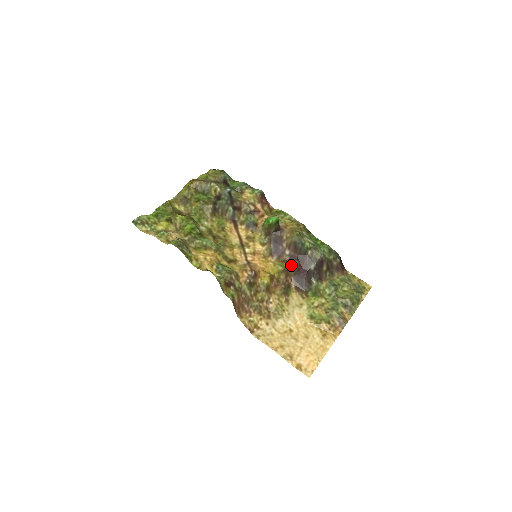
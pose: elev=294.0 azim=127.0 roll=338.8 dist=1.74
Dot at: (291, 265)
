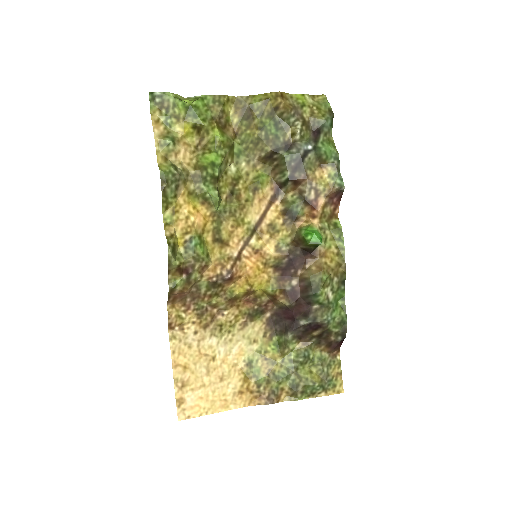
Dot at: (284, 298)
